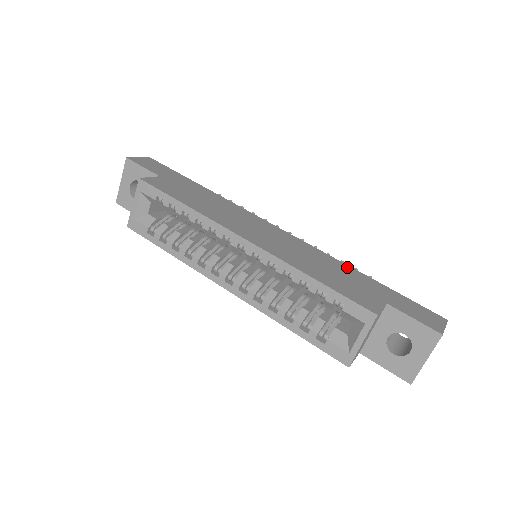
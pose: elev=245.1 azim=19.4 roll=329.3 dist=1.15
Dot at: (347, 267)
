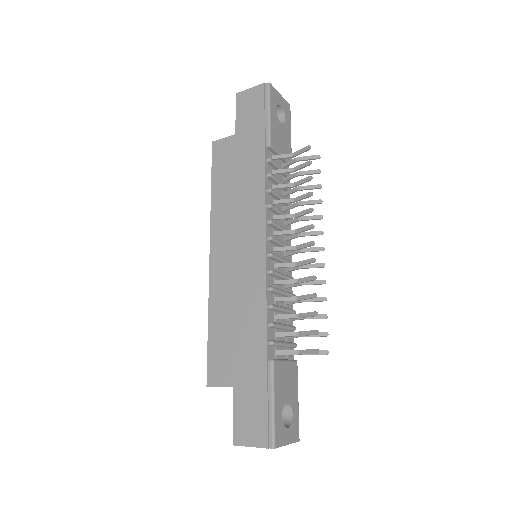
Dot at: (261, 332)
